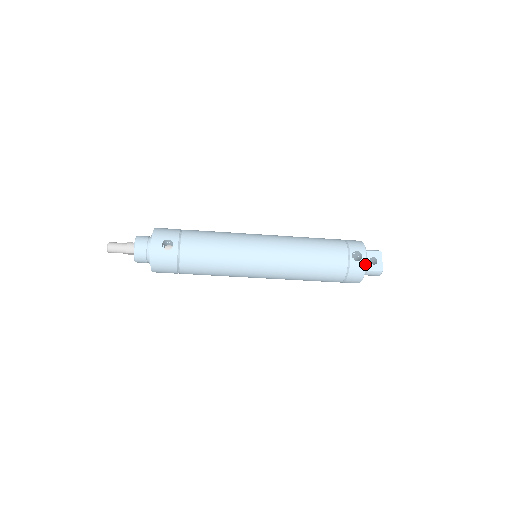
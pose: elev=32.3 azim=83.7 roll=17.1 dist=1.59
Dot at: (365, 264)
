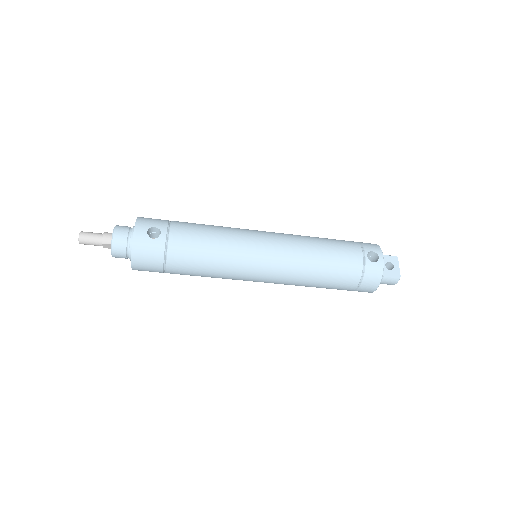
Dot at: (382, 266)
